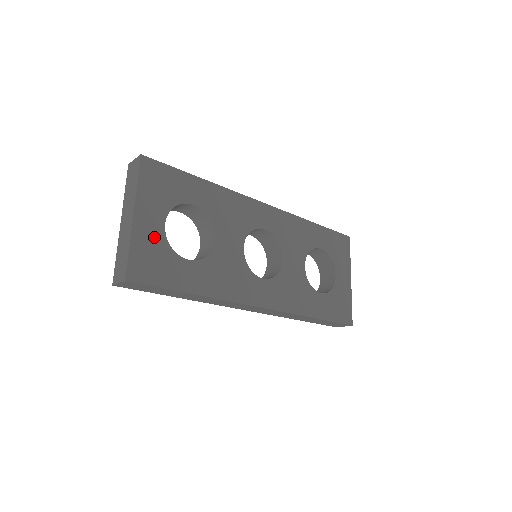
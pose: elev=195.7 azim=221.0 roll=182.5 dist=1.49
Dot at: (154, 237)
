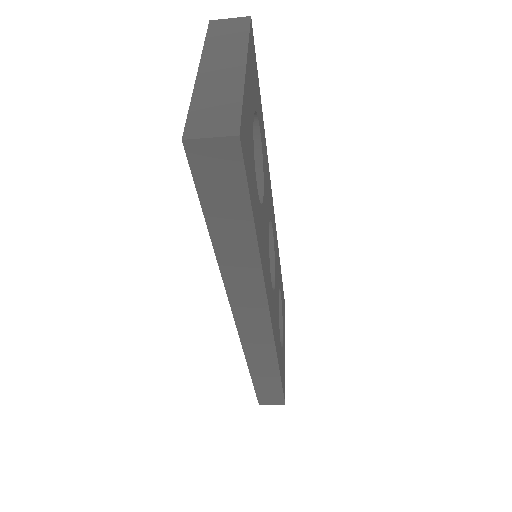
Dot at: (250, 120)
